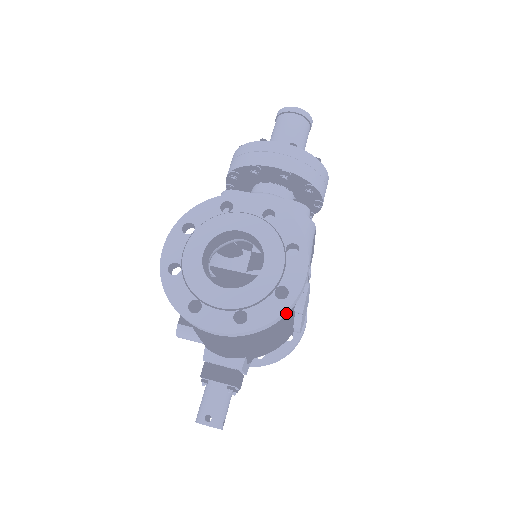
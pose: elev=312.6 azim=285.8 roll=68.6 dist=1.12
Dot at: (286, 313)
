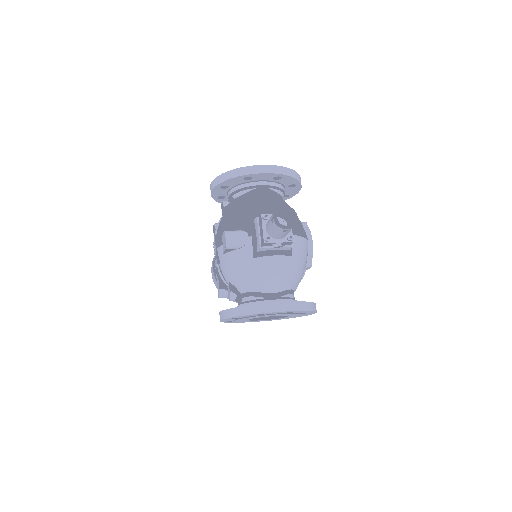
Dot at: (299, 179)
